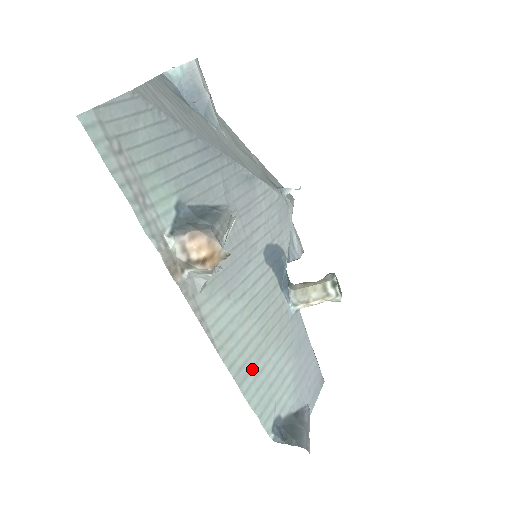
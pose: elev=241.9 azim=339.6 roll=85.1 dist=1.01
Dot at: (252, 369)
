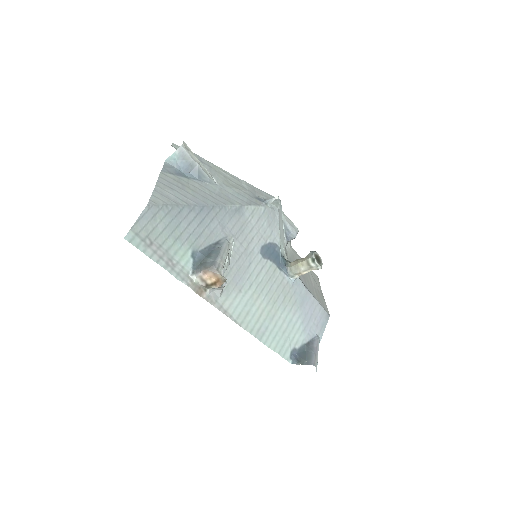
Dot at: (267, 327)
